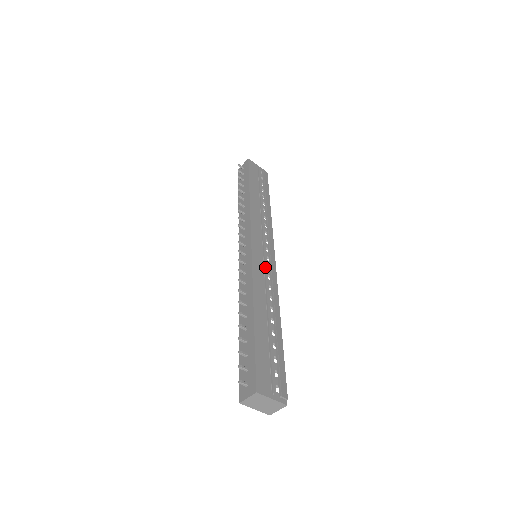
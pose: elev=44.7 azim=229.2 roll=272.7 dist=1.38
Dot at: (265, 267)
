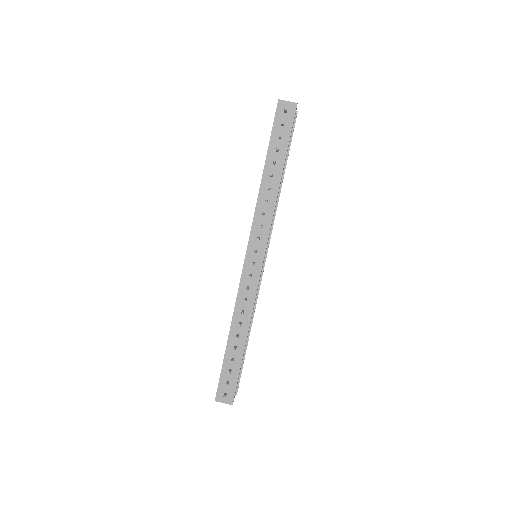
Dot at: occluded
